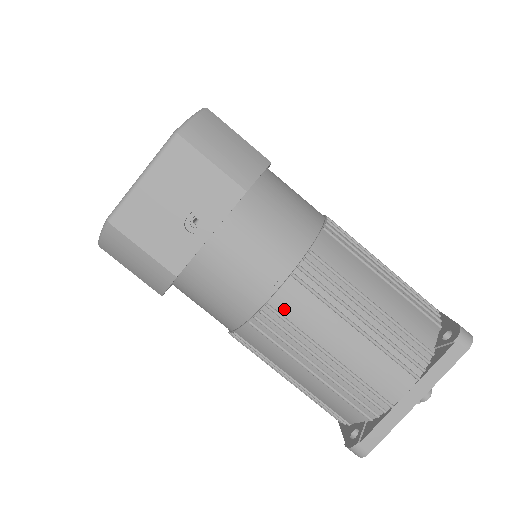
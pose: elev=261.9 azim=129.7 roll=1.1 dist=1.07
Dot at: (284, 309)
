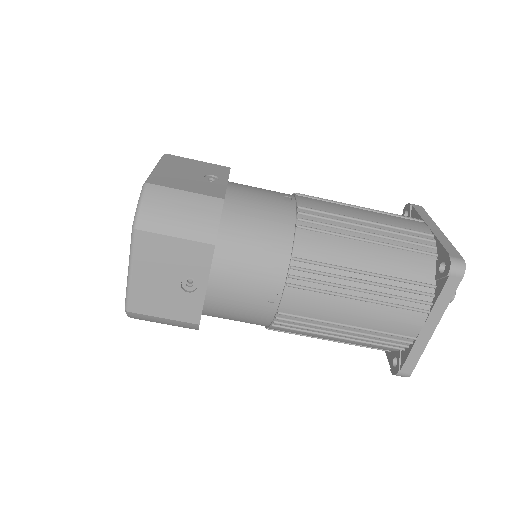
Dot at: (293, 310)
